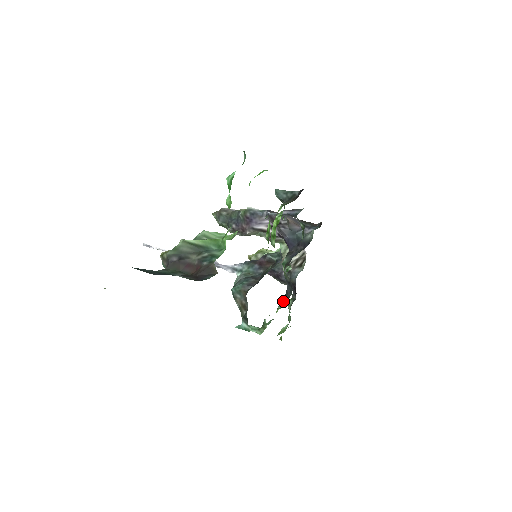
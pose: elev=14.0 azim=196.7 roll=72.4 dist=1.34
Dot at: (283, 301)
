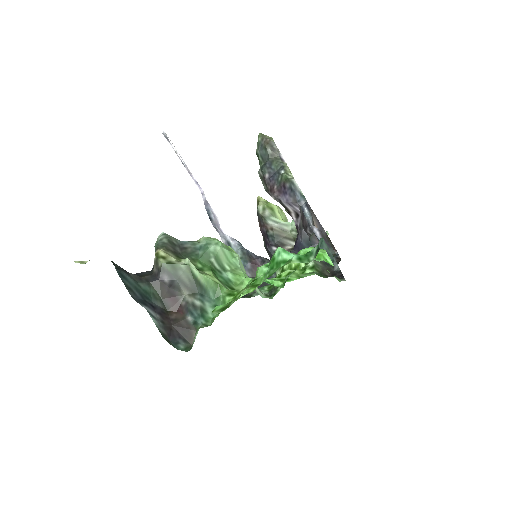
Dot at: occluded
